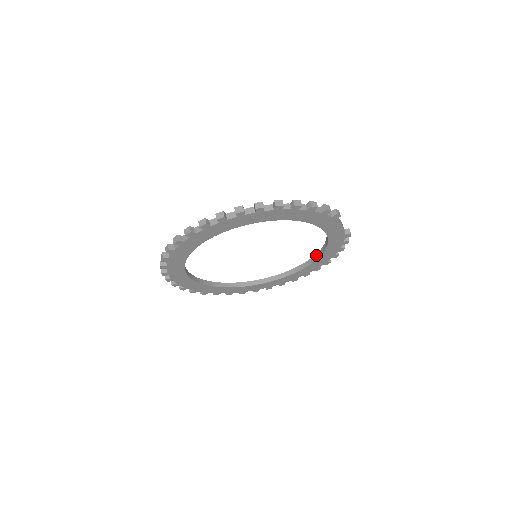
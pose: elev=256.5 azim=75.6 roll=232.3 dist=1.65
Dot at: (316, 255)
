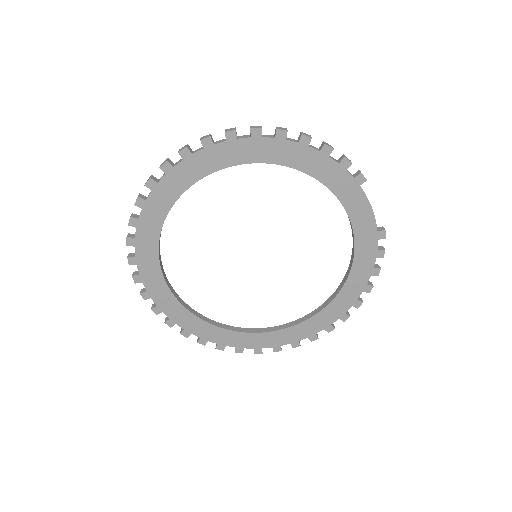
Dot at: (341, 283)
